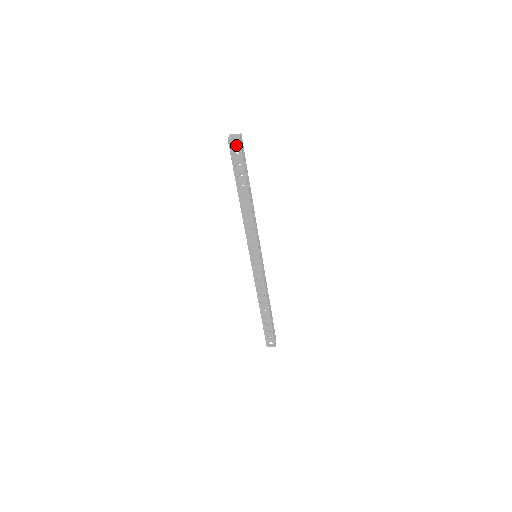
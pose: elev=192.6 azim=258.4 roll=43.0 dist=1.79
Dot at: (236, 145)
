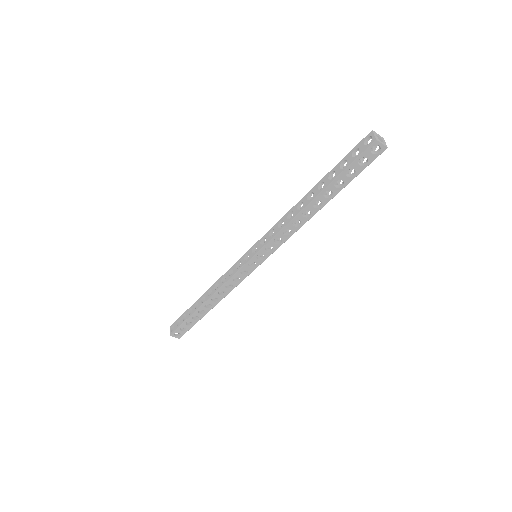
Dot at: occluded
